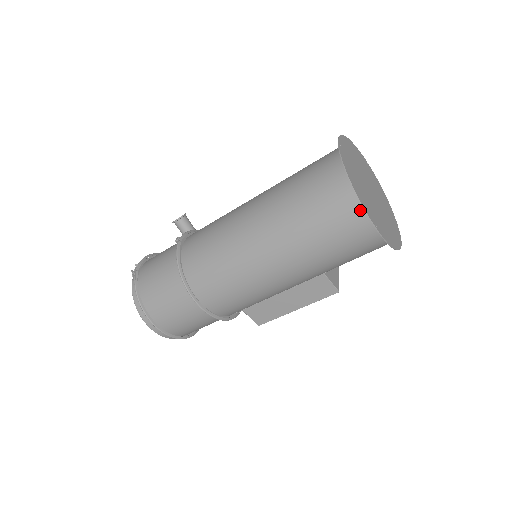
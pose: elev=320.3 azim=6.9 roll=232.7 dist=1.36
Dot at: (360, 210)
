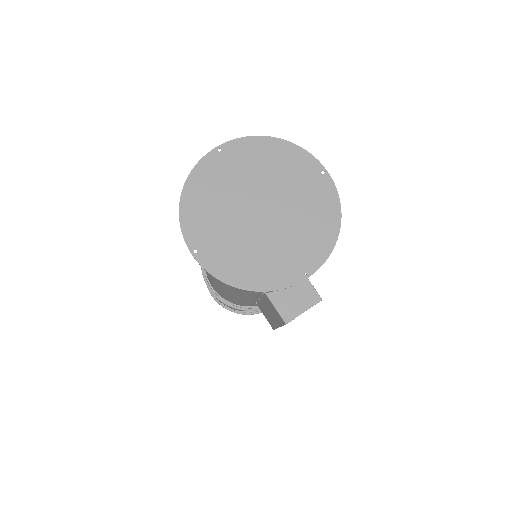
Dot at: (193, 228)
